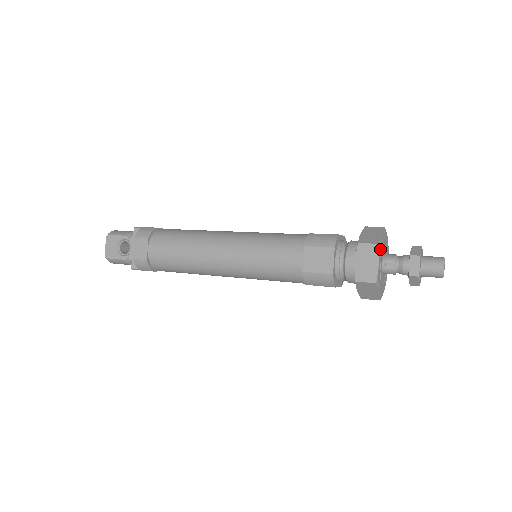
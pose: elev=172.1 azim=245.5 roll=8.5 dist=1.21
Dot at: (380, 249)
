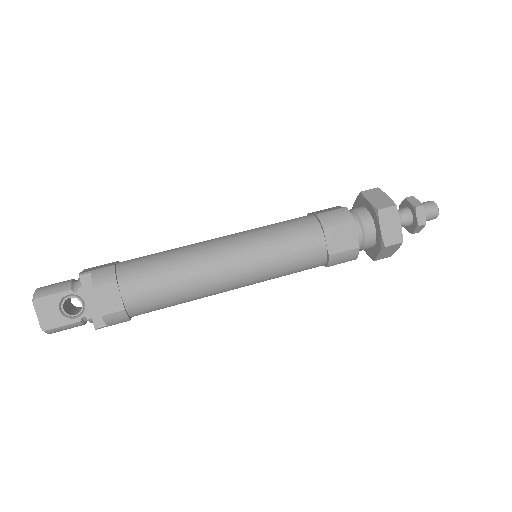
Dot at: (396, 210)
